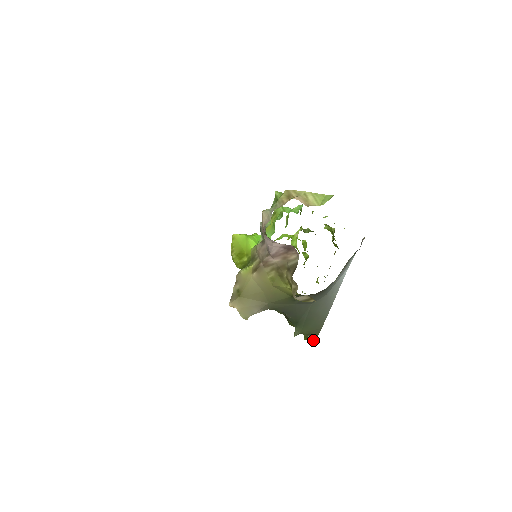
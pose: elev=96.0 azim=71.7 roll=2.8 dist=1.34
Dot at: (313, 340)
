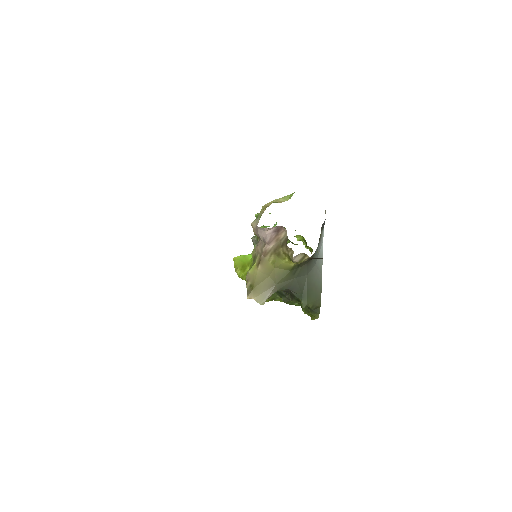
Dot at: (318, 317)
